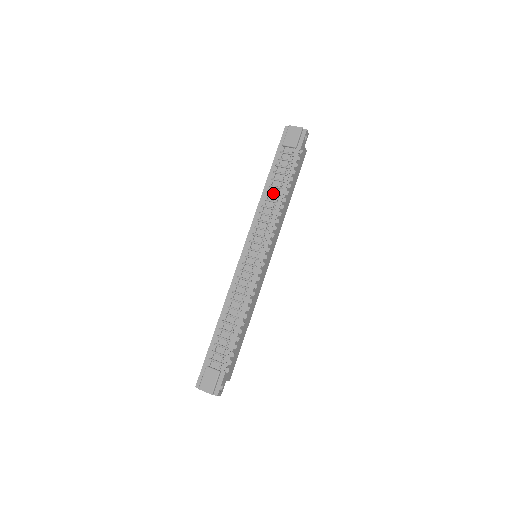
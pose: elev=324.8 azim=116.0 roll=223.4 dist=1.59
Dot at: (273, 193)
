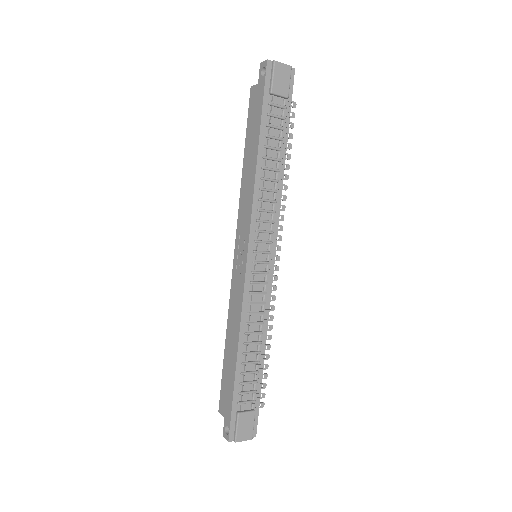
Dot at: (272, 169)
